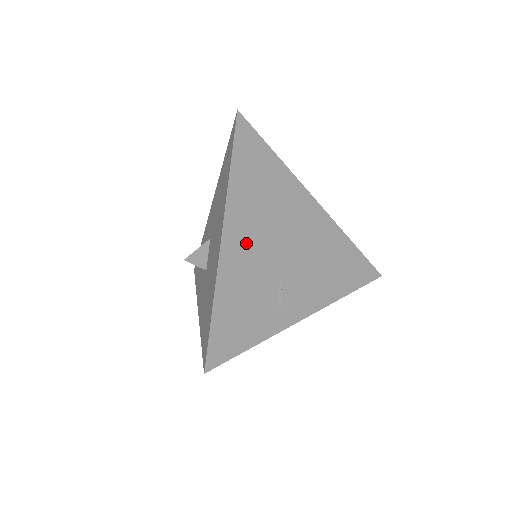
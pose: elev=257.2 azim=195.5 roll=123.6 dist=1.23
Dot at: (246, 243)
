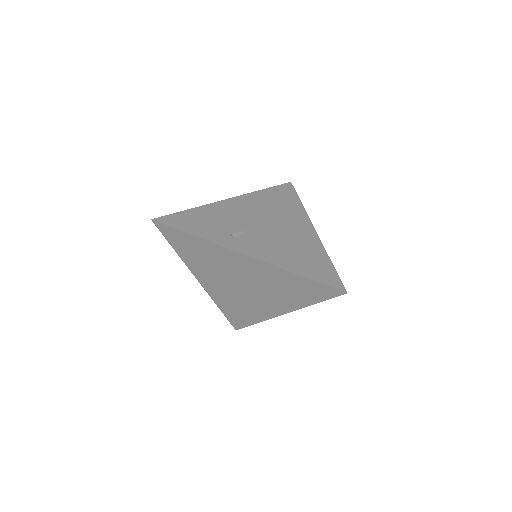
Dot at: (240, 209)
